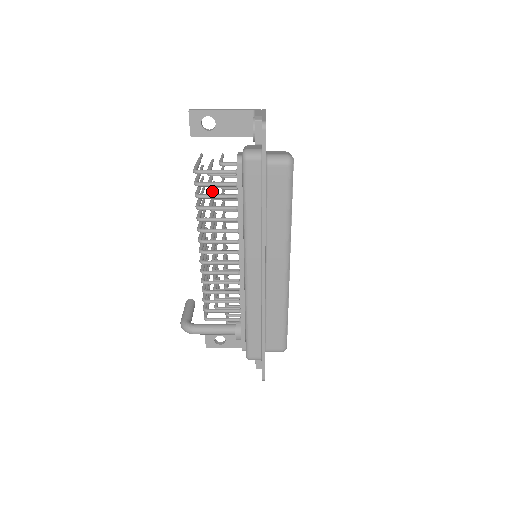
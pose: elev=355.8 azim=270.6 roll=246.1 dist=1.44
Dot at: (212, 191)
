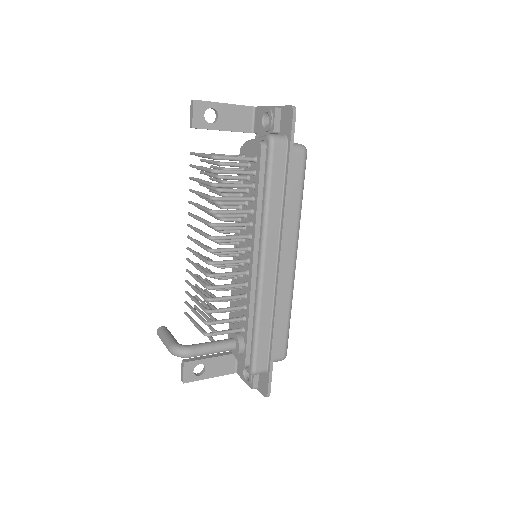
Dot at: occluded
